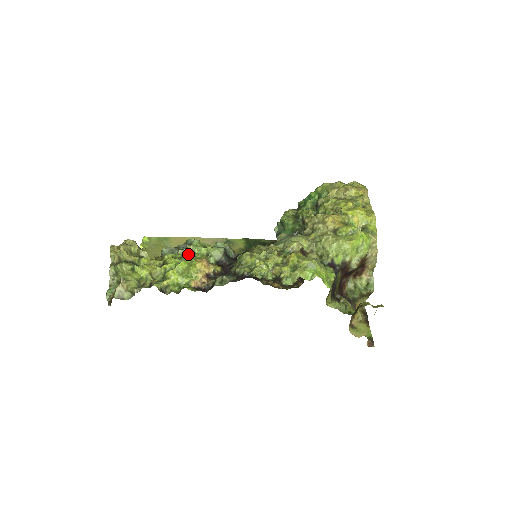
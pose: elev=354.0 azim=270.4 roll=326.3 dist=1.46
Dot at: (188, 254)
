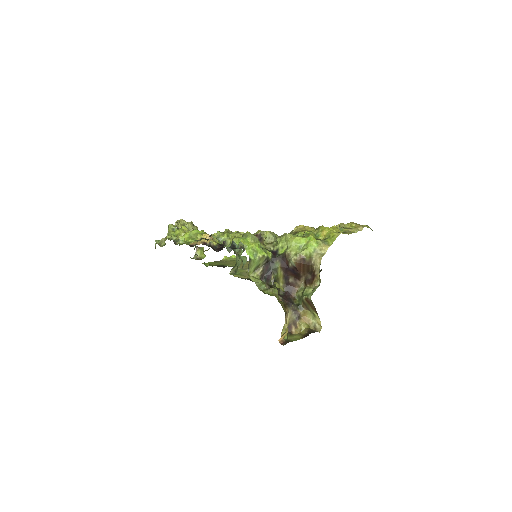
Dot at: occluded
